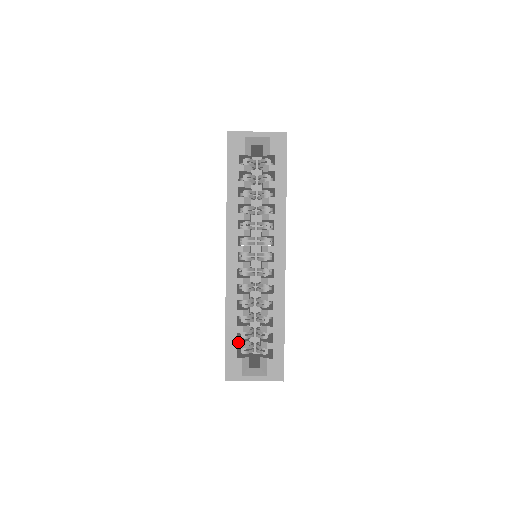
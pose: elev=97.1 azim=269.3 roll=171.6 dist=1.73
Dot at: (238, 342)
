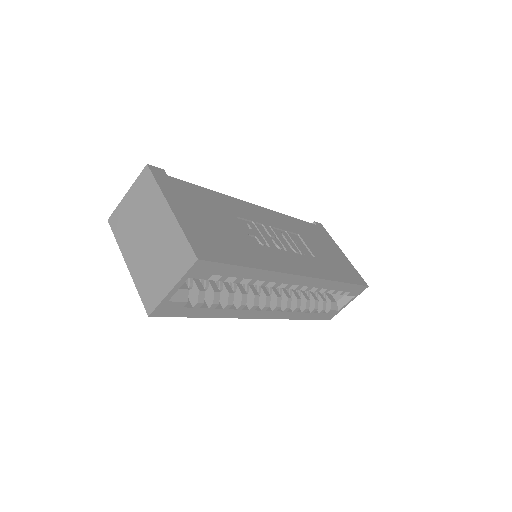
Dot at: (320, 312)
